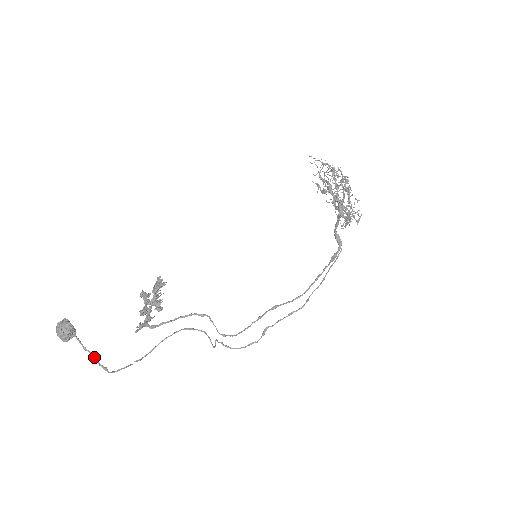
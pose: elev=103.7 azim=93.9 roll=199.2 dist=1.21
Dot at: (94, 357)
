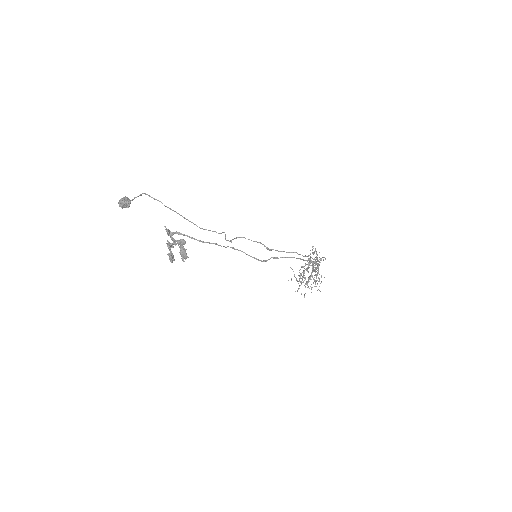
Dot at: (140, 195)
